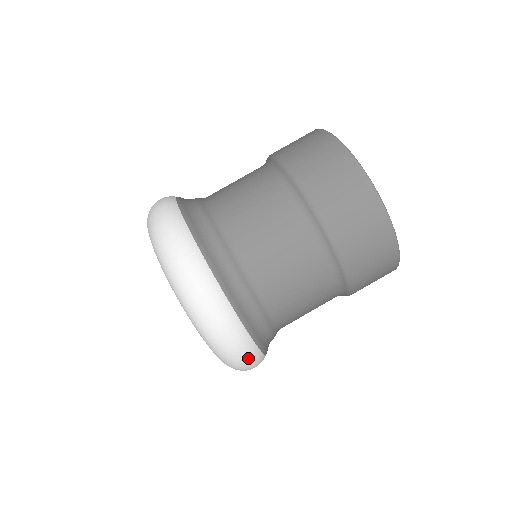
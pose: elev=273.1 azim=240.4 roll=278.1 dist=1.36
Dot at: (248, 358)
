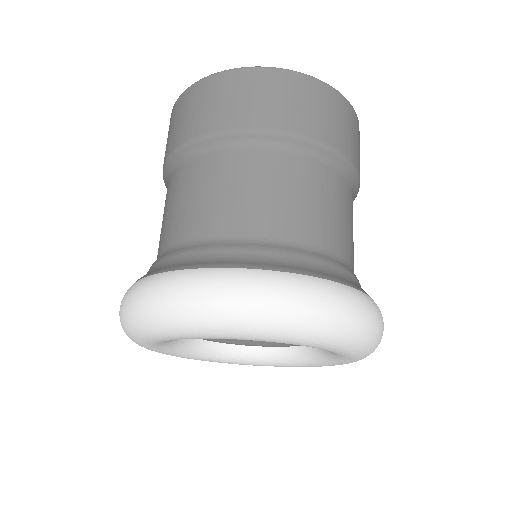
Dot at: occluded
